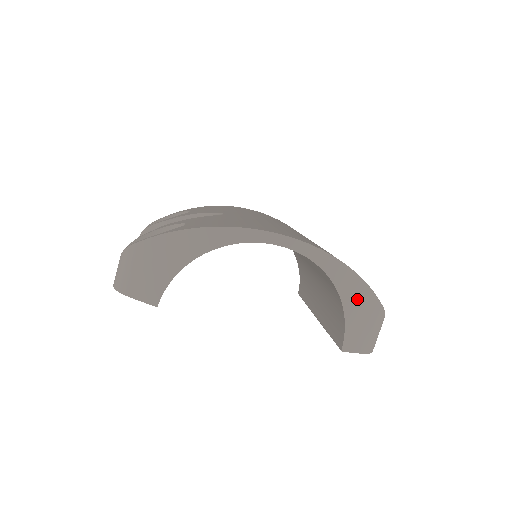
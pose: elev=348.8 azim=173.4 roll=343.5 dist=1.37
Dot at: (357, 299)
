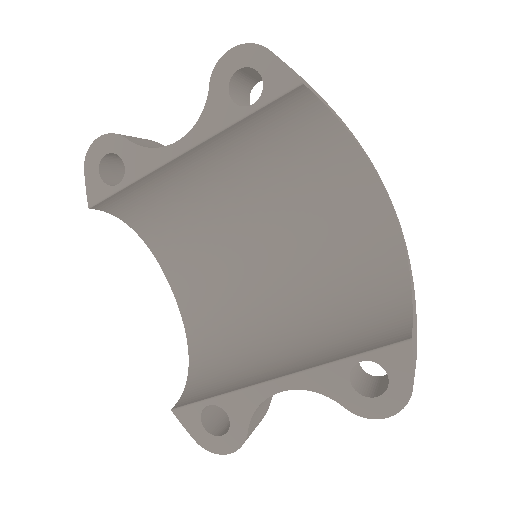
Dot at: (415, 314)
